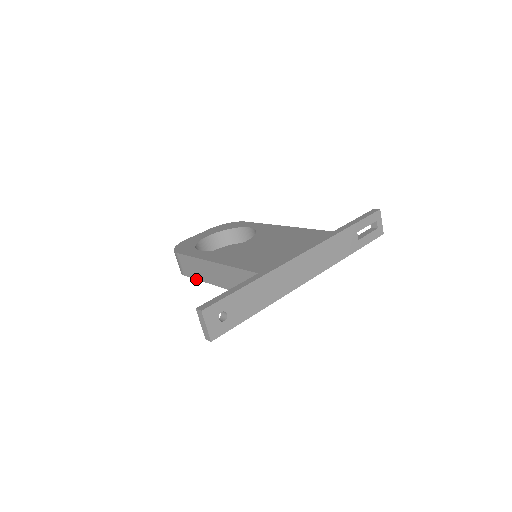
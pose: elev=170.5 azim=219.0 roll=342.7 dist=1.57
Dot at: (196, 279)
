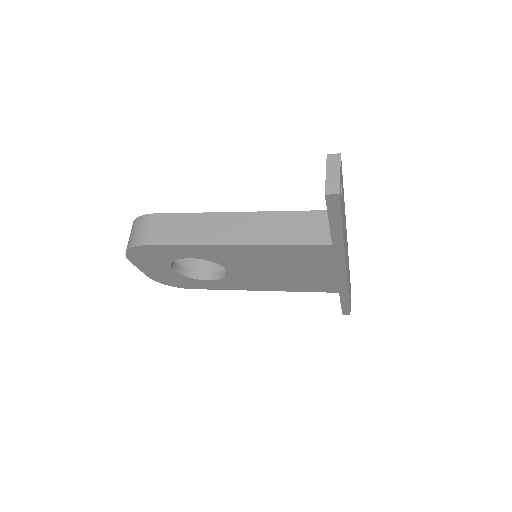
Dot at: (178, 244)
